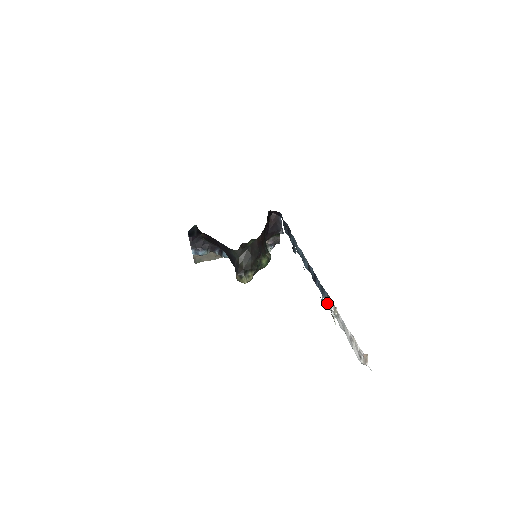
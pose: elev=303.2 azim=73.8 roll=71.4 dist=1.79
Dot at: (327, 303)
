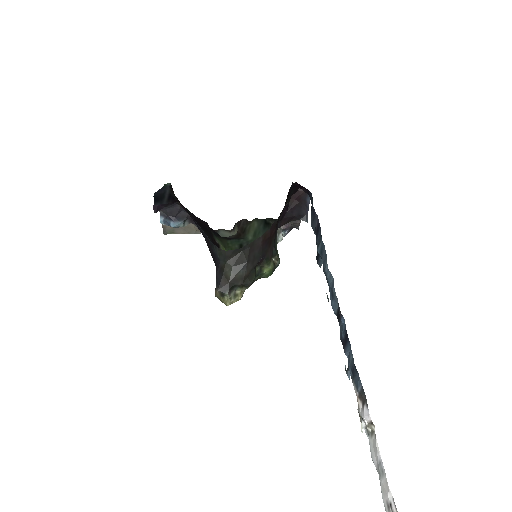
Dot at: (357, 398)
